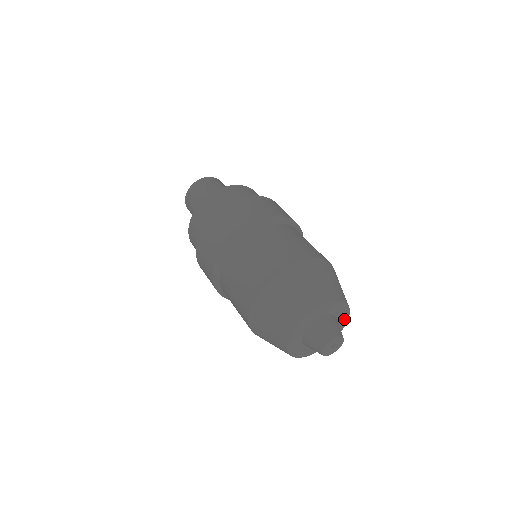
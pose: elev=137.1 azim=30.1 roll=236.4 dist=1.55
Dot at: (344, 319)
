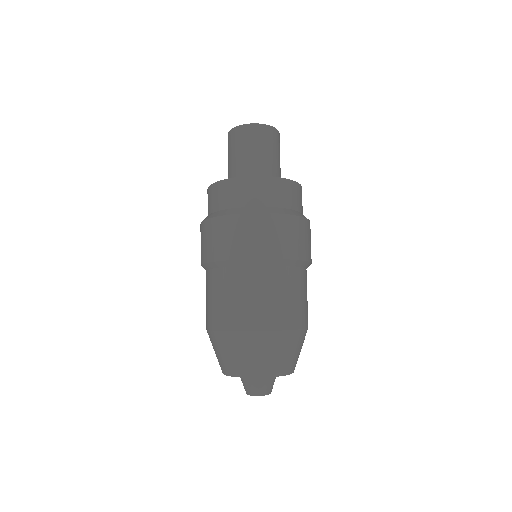
Dot at: occluded
